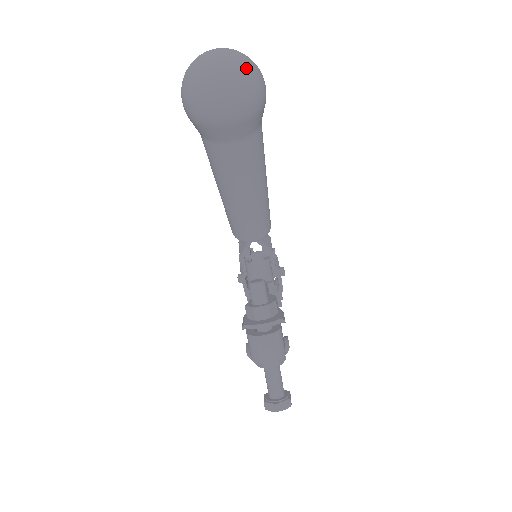
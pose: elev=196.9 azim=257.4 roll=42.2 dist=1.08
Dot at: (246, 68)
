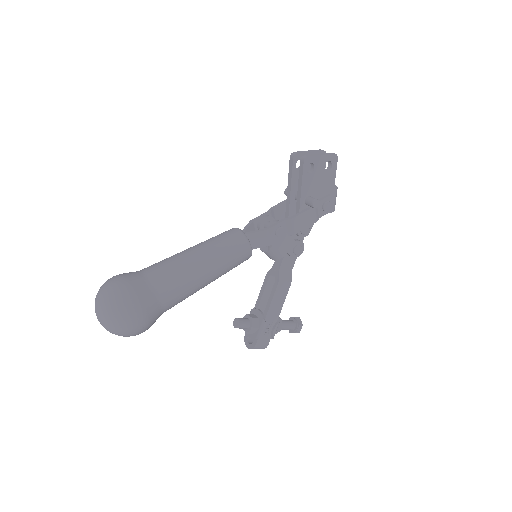
Dot at: (118, 334)
